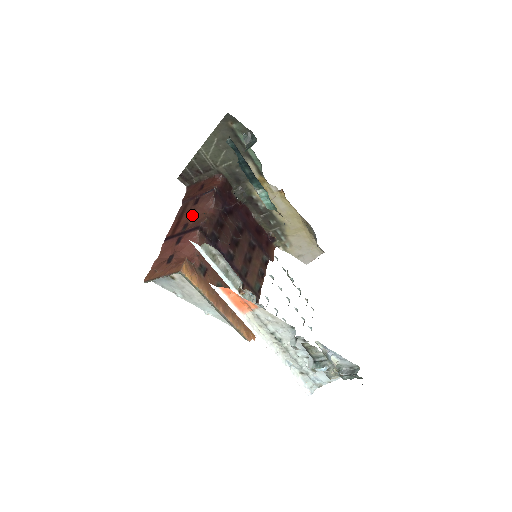
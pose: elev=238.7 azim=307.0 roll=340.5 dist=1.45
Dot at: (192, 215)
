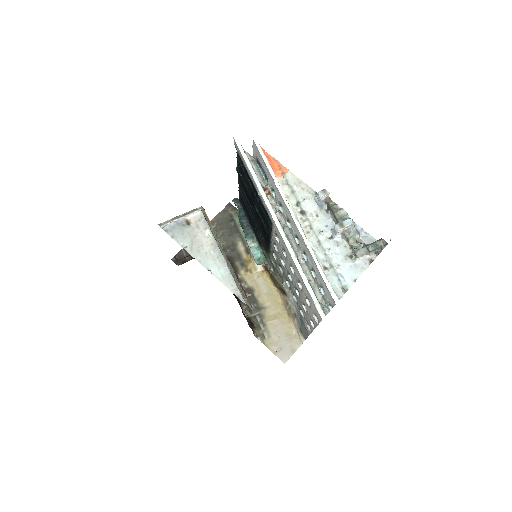
Dot at: occluded
